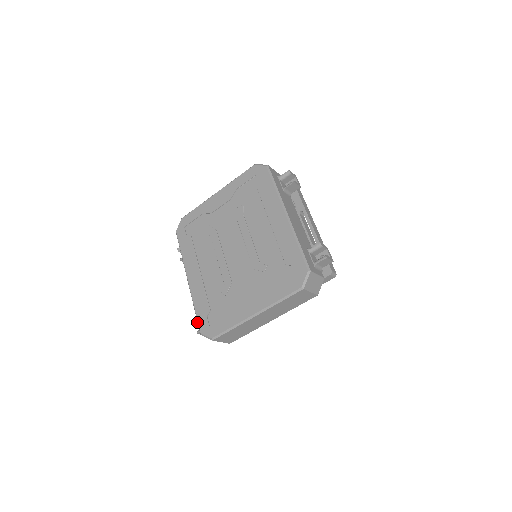
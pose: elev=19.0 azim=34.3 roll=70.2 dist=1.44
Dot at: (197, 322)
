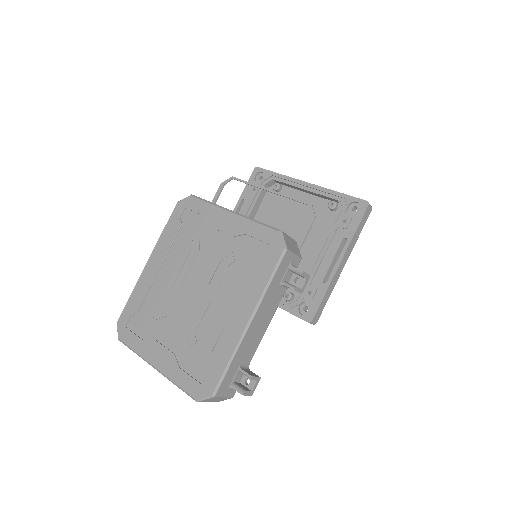
Dot at: occluded
